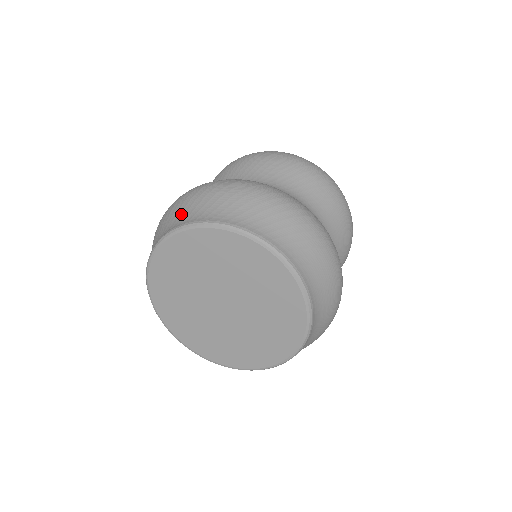
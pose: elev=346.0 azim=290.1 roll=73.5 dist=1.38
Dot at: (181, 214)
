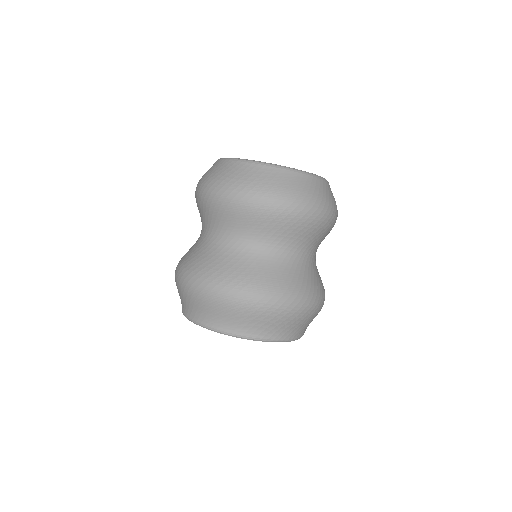
Dot at: (203, 312)
